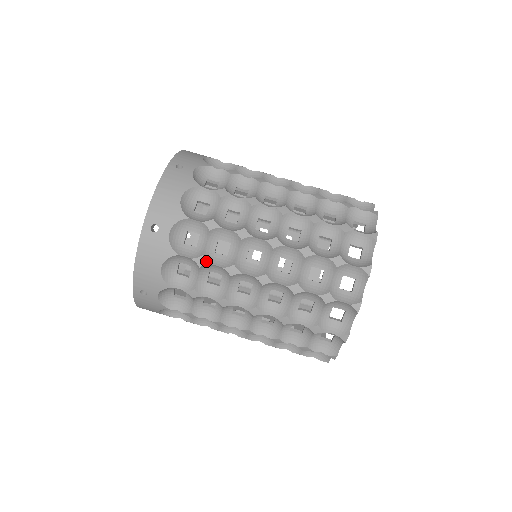
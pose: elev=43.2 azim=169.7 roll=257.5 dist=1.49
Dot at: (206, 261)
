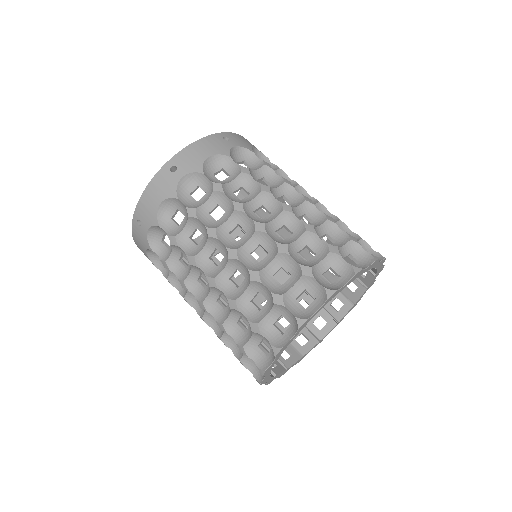
Dot at: (249, 172)
